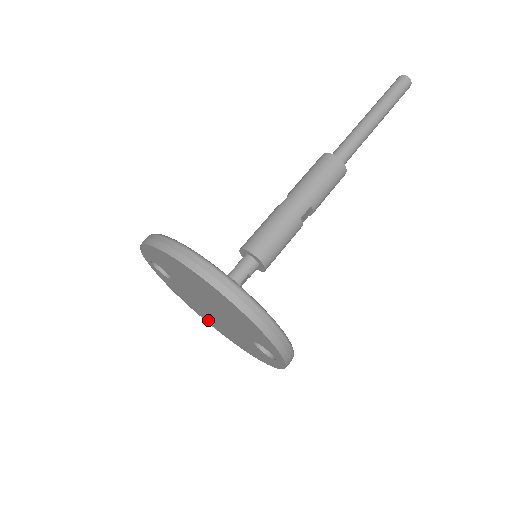
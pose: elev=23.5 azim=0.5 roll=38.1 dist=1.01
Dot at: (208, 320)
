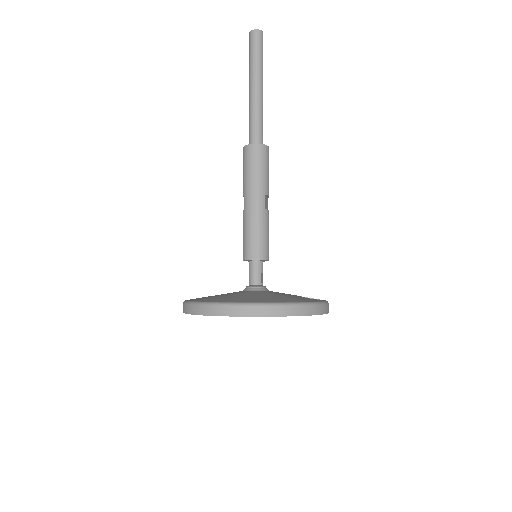
Dot at: occluded
